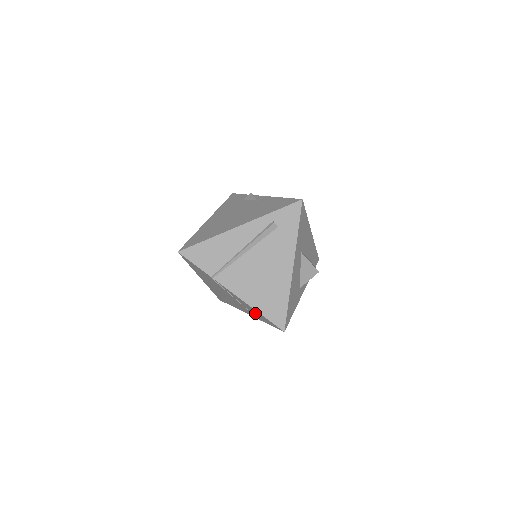
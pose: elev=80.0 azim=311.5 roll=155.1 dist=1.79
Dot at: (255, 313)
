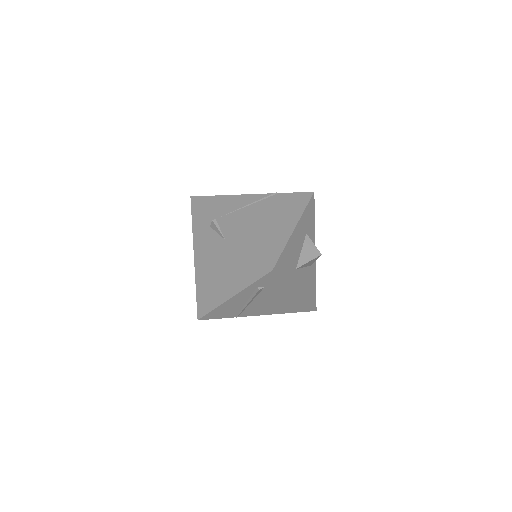
Dot at: occluded
